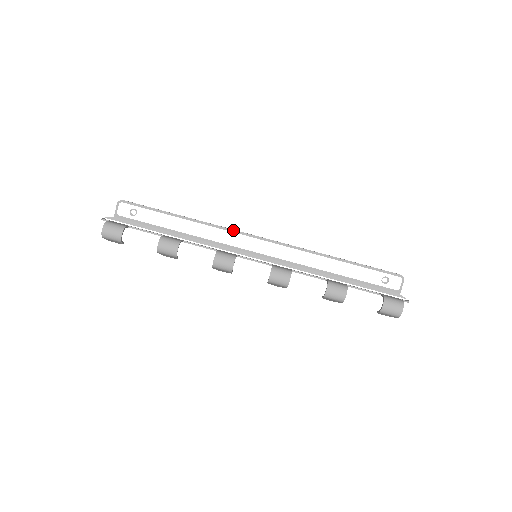
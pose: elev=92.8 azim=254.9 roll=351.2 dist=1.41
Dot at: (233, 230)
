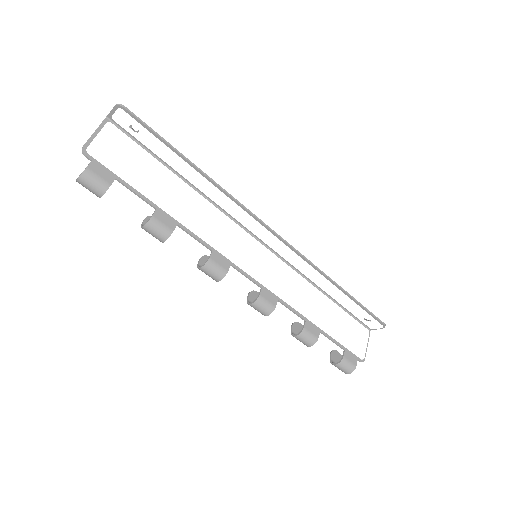
Dot at: (249, 213)
